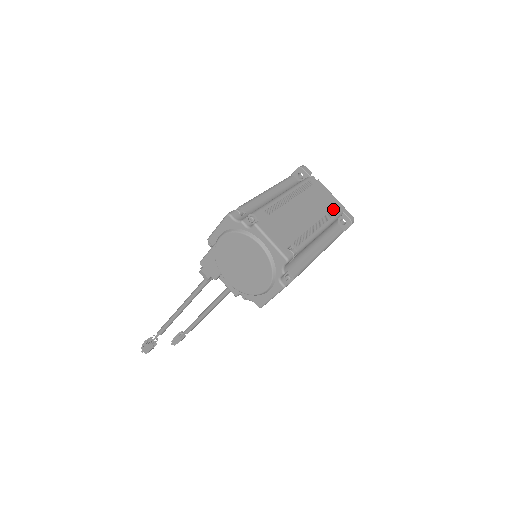
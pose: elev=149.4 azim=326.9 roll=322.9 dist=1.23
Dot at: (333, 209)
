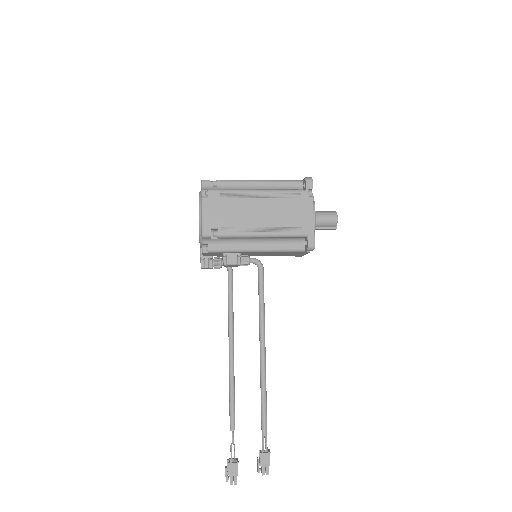
Dot at: occluded
